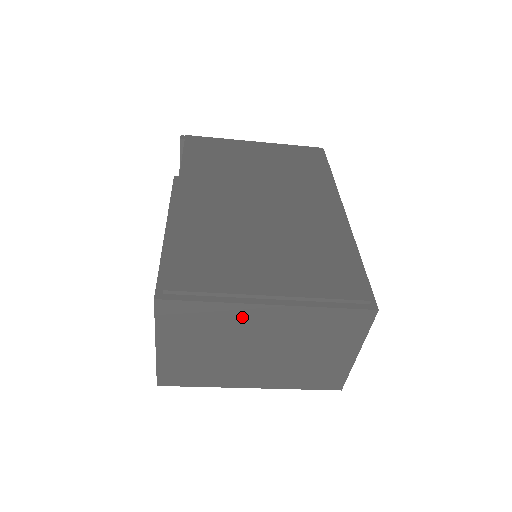
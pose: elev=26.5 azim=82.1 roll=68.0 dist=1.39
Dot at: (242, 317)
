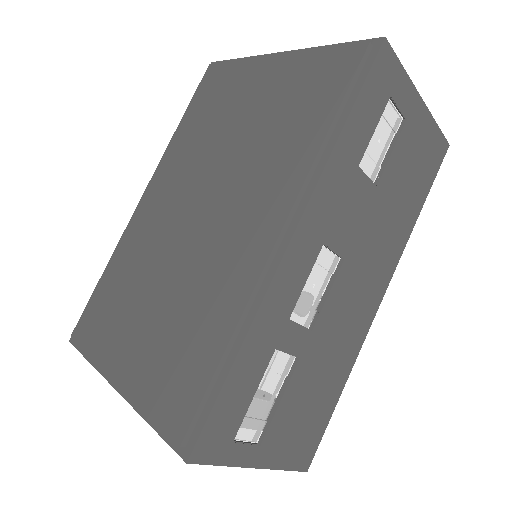
Dot at: occluded
